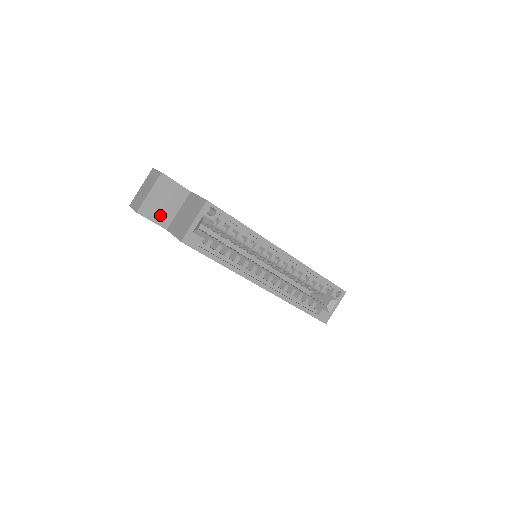
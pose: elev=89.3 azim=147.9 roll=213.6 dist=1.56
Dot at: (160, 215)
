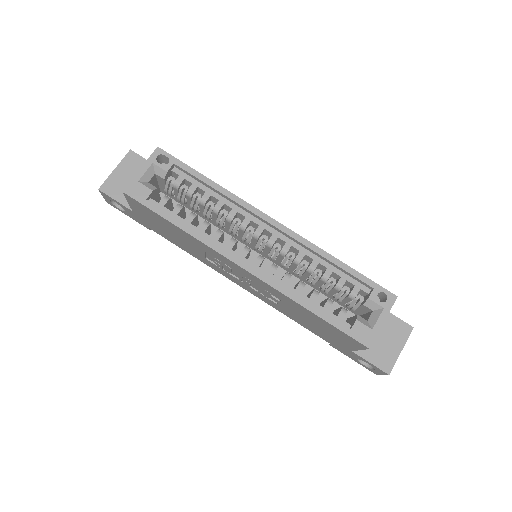
Dot at: occluded
